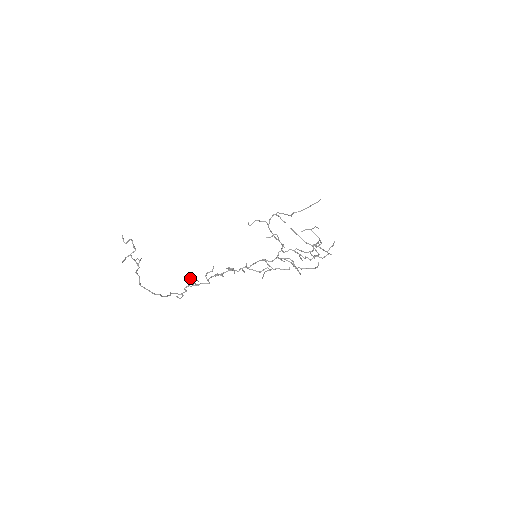
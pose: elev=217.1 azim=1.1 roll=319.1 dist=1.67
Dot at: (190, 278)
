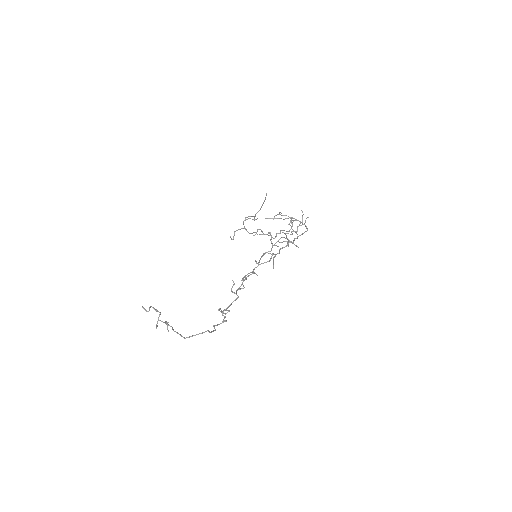
Dot at: (218, 310)
